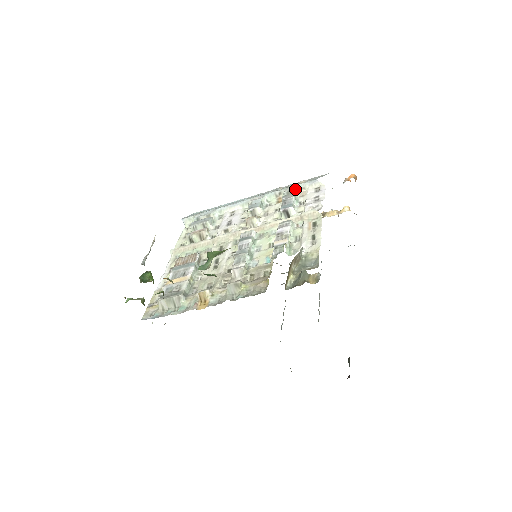
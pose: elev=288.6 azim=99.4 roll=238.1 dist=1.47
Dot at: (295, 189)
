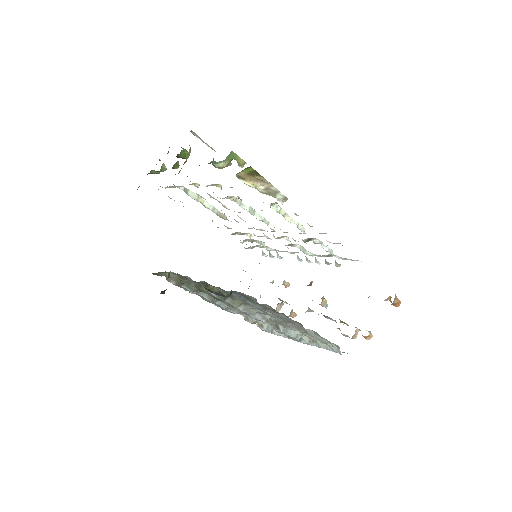
Dot at: (338, 256)
